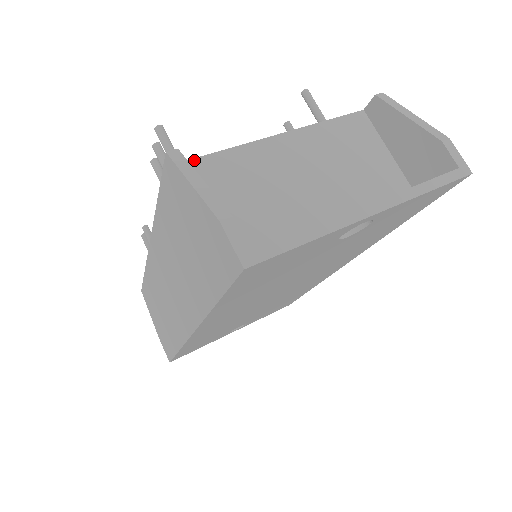
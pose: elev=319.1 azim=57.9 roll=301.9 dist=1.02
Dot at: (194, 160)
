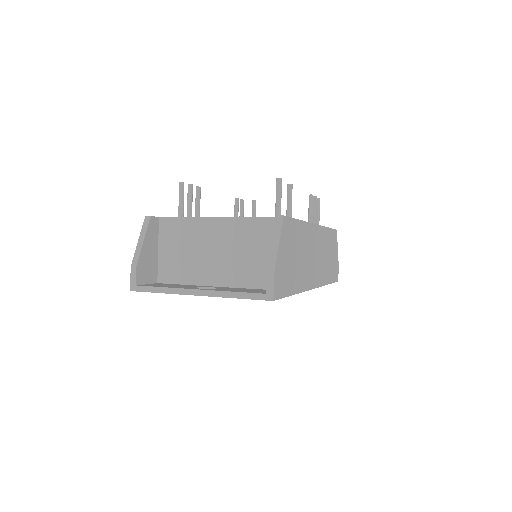
Dot at: (168, 218)
